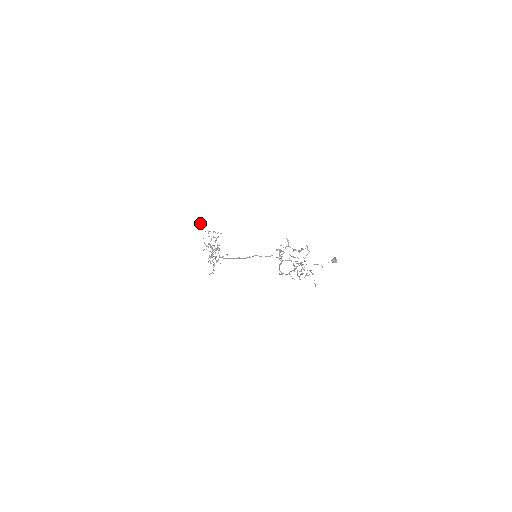
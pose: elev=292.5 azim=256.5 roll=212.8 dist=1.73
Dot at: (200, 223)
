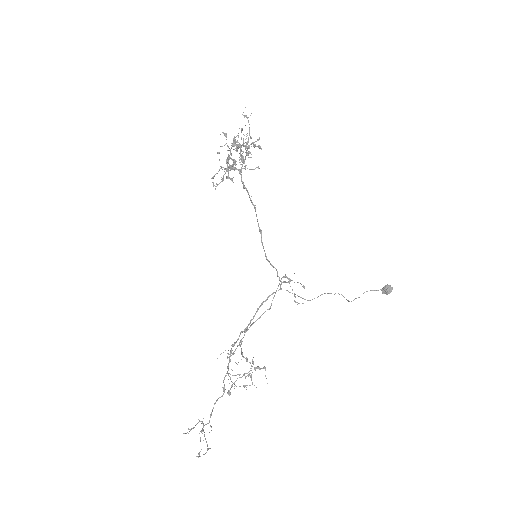
Dot at: occluded
